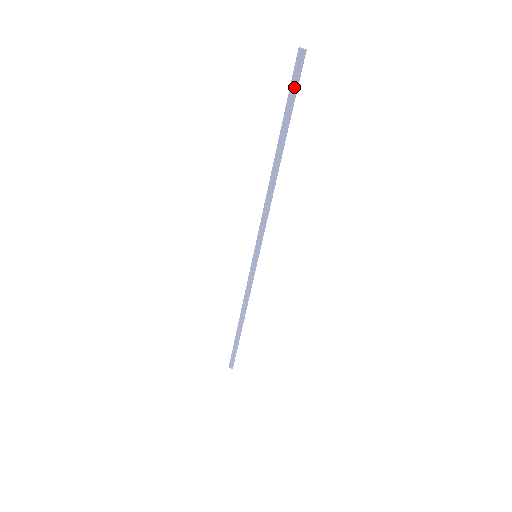
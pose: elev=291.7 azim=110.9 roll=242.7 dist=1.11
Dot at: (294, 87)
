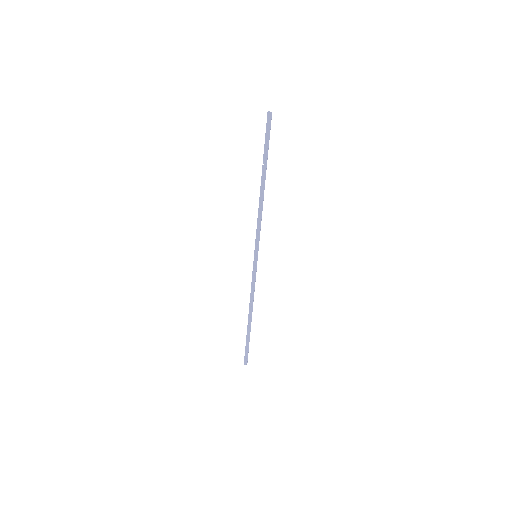
Dot at: (268, 134)
